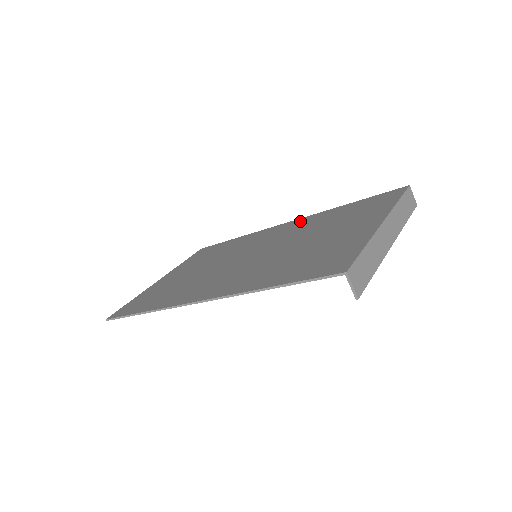
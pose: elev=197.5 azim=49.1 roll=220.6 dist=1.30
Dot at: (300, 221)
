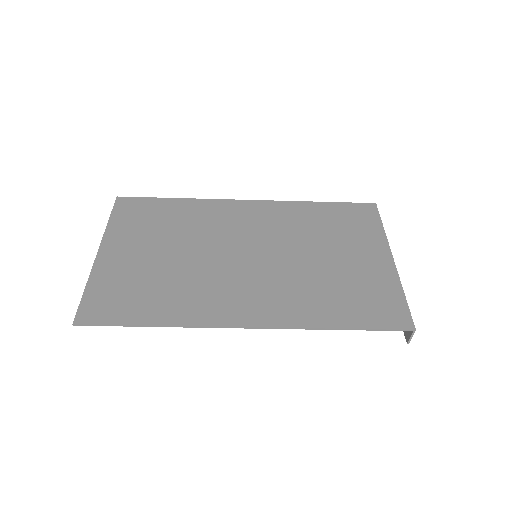
Dot at: (271, 207)
